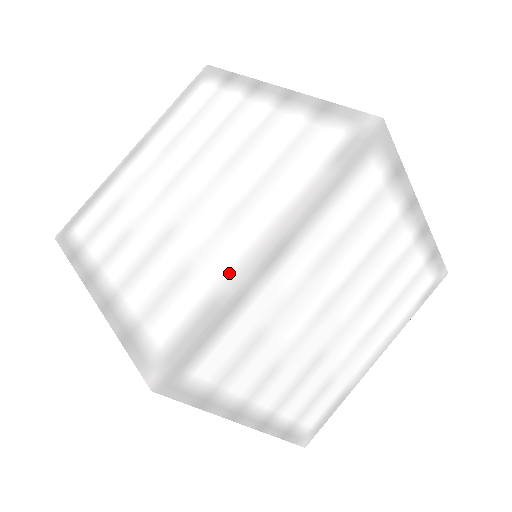
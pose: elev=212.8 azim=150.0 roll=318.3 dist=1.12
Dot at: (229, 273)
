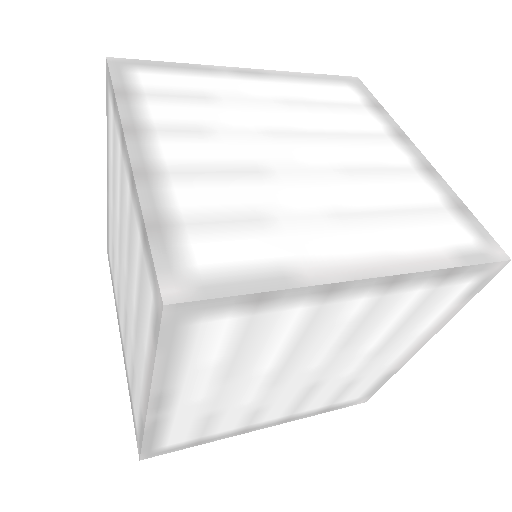
Dot at: (142, 400)
